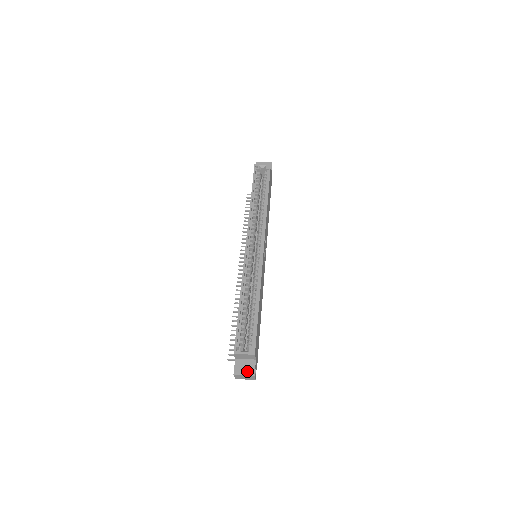
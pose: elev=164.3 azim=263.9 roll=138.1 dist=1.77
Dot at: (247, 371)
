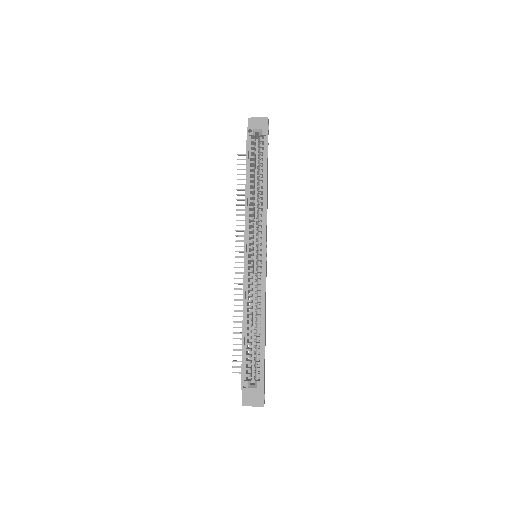
Dot at: (256, 402)
